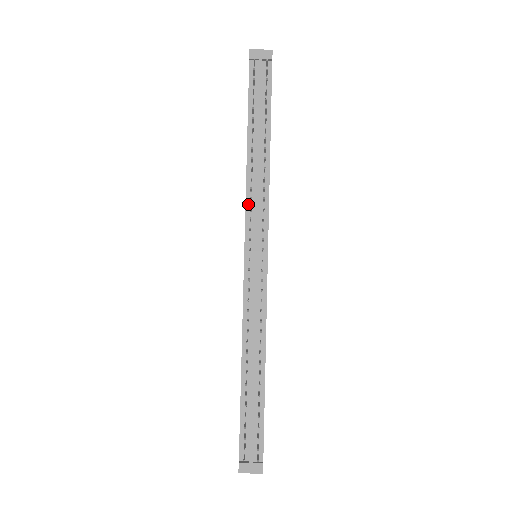
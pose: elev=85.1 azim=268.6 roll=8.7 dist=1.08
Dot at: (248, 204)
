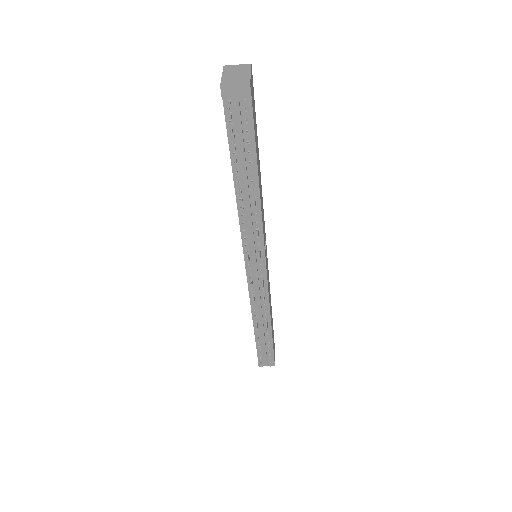
Dot at: (243, 233)
